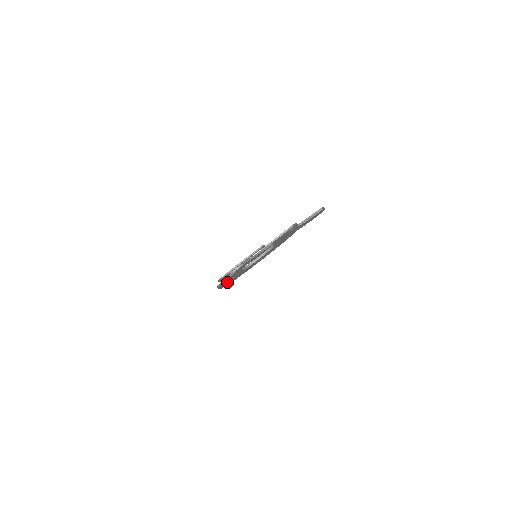
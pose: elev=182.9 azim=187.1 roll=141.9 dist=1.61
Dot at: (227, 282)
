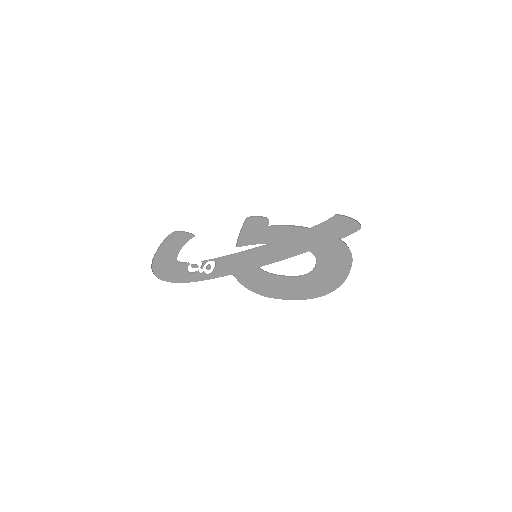
Dot at: (288, 291)
